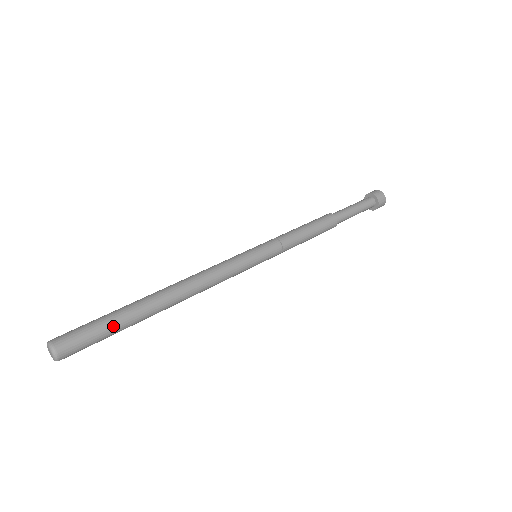
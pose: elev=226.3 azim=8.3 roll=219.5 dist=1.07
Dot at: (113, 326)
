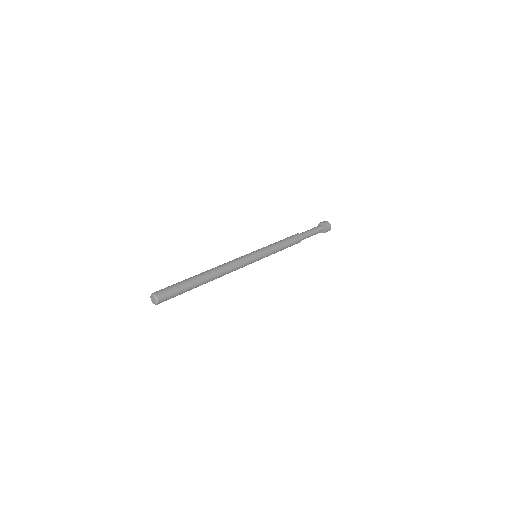
Dot at: (184, 287)
